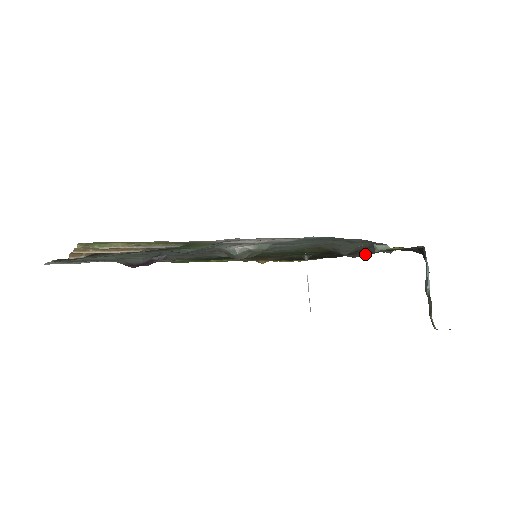
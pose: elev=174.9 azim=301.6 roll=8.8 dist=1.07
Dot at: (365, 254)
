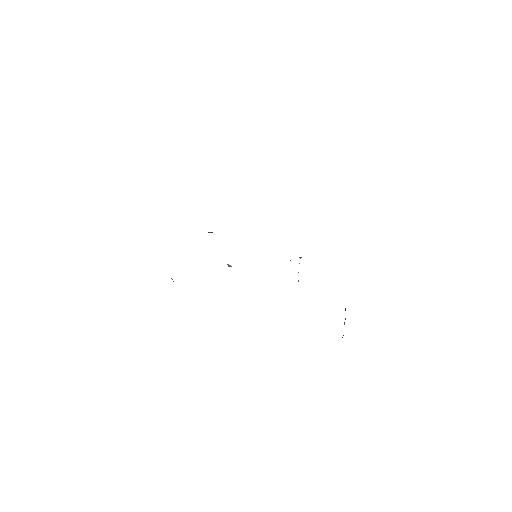
Dot at: occluded
